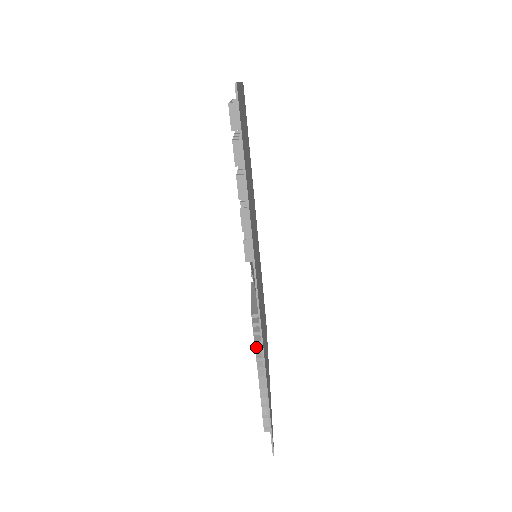
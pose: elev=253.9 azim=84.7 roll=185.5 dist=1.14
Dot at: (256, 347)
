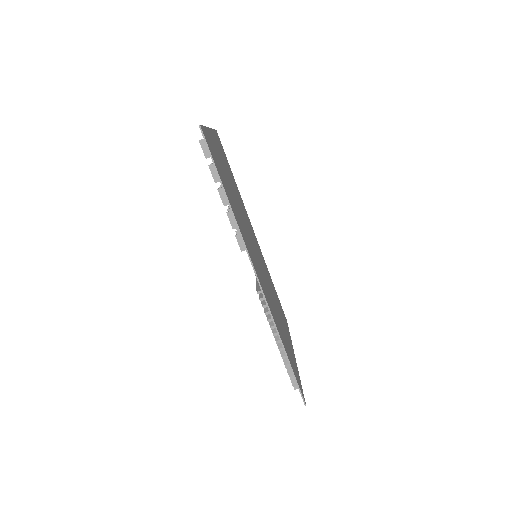
Dot at: (268, 318)
